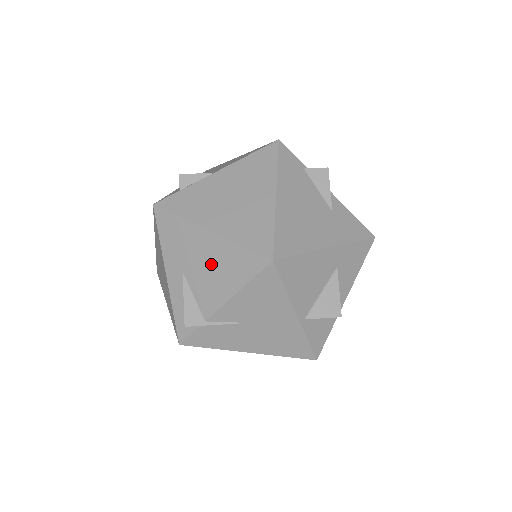
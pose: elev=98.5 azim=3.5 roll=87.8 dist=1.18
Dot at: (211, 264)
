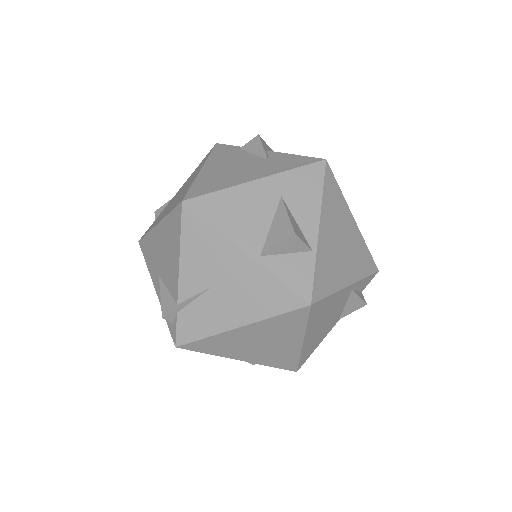
Dot at: (165, 249)
